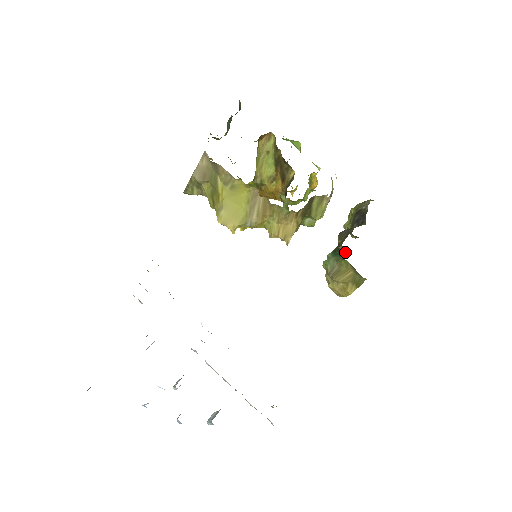
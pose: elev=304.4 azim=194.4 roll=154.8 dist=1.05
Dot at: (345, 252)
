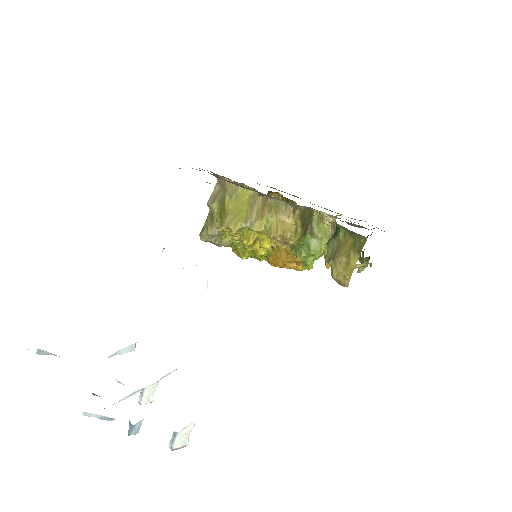
Dot at: occluded
